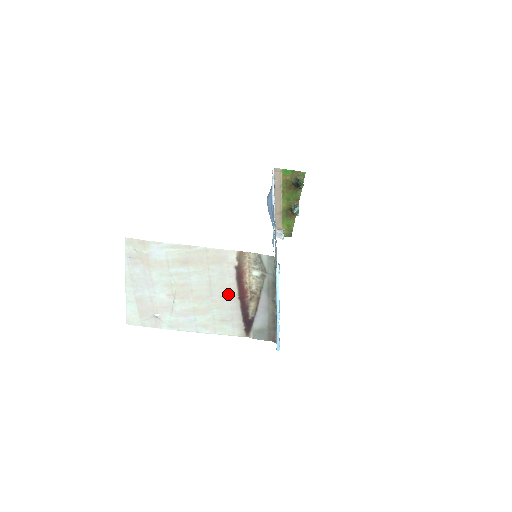
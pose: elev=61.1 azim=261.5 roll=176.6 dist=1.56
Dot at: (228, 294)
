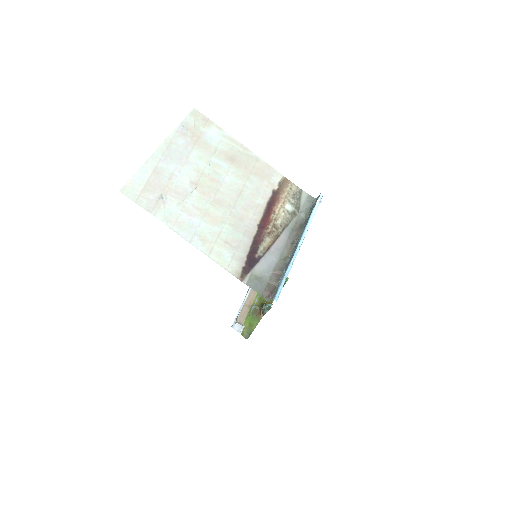
Dot at: (250, 215)
